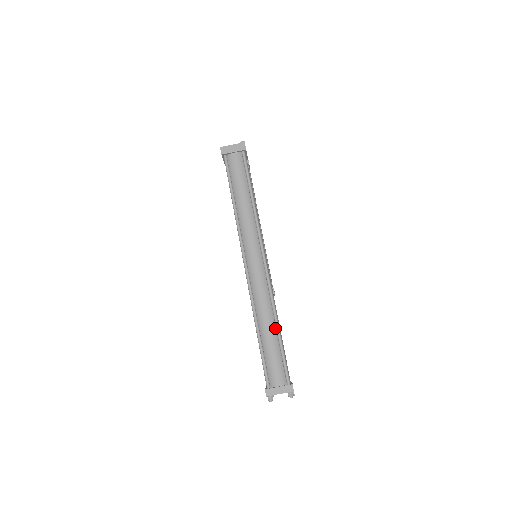
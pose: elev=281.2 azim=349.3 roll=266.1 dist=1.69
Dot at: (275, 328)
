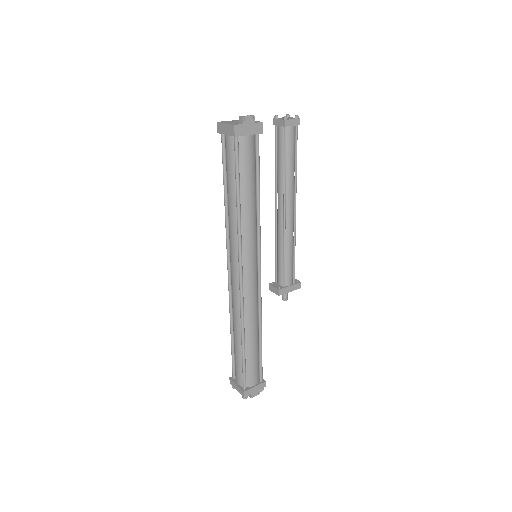
Dot at: (242, 340)
